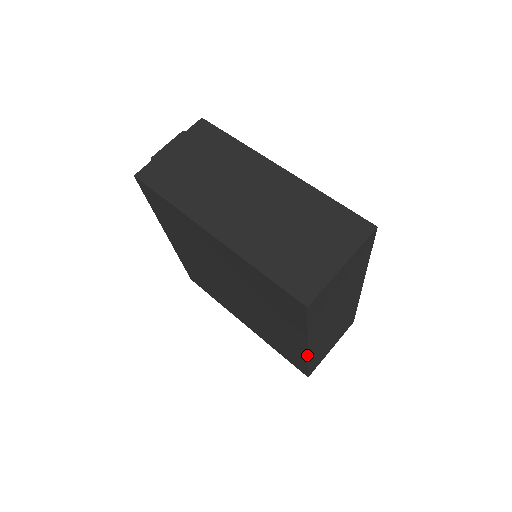
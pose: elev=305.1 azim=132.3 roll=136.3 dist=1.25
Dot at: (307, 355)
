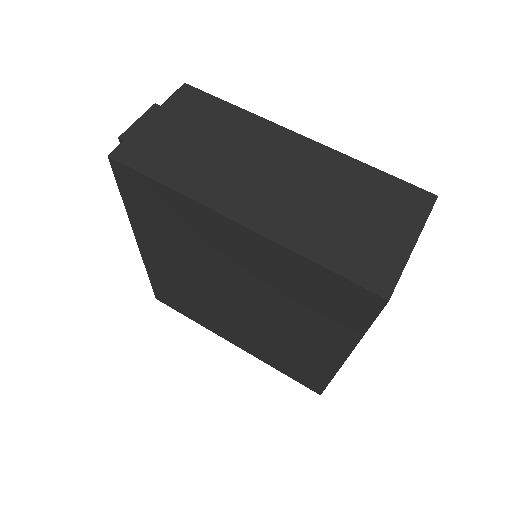
Dot at: (339, 367)
